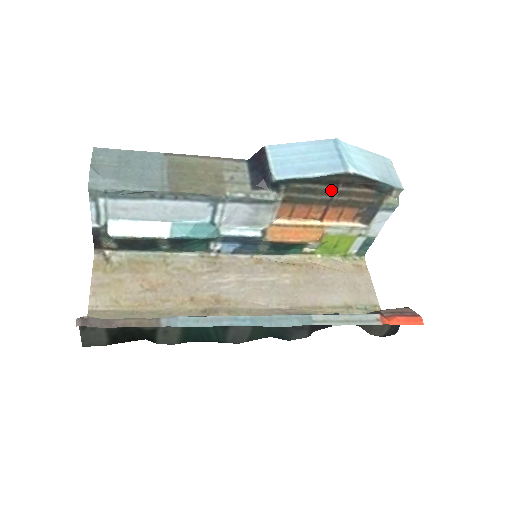
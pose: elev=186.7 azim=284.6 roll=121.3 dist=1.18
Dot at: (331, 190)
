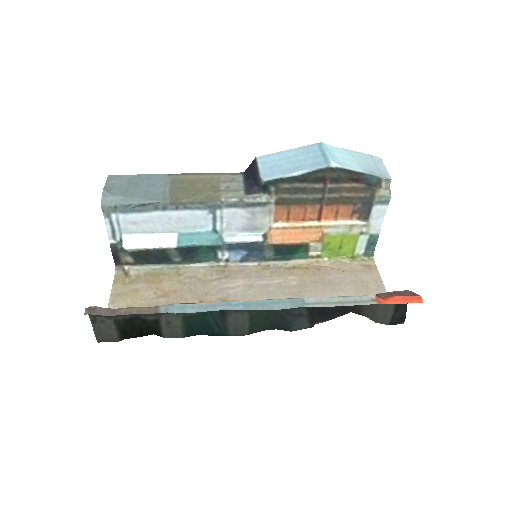
Dot at: (320, 188)
